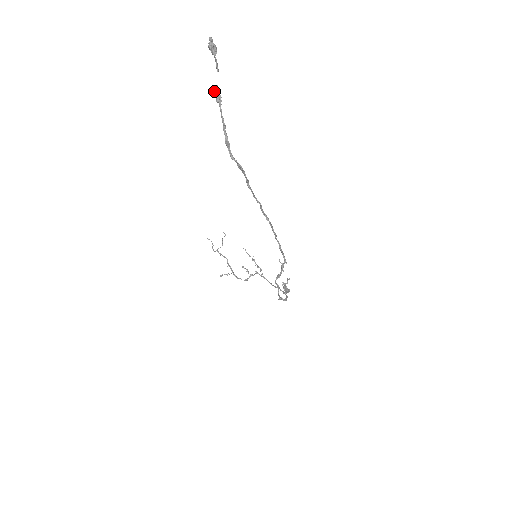
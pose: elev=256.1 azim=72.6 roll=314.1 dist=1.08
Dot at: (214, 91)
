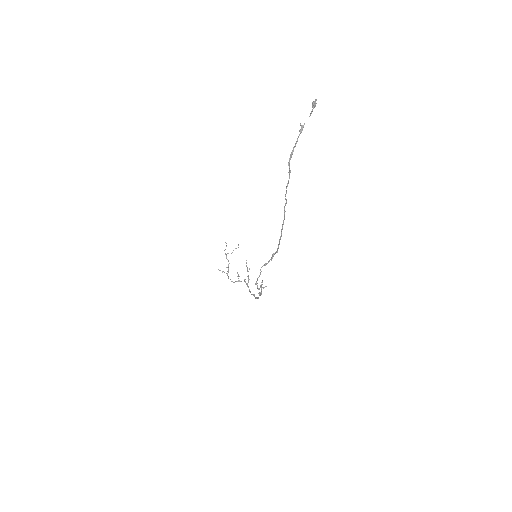
Dot at: (302, 125)
